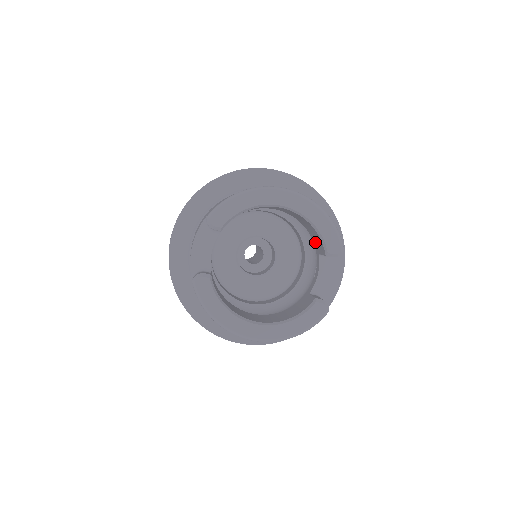
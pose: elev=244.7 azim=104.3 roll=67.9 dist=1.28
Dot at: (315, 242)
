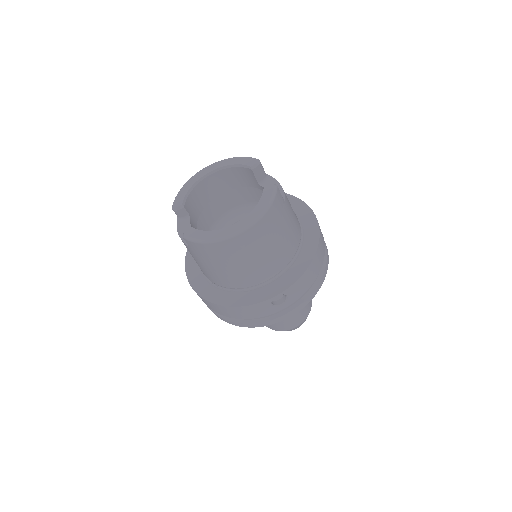
Dot at: (252, 183)
